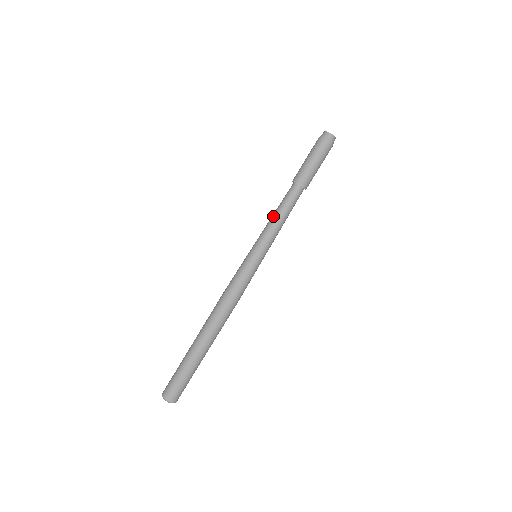
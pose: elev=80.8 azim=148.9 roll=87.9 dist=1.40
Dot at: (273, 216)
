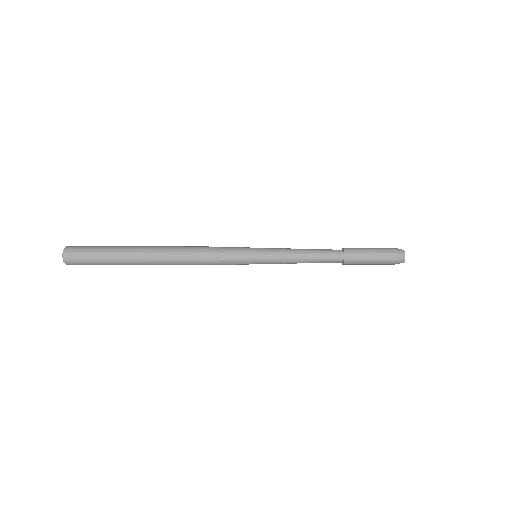
Dot at: (303, 253)
